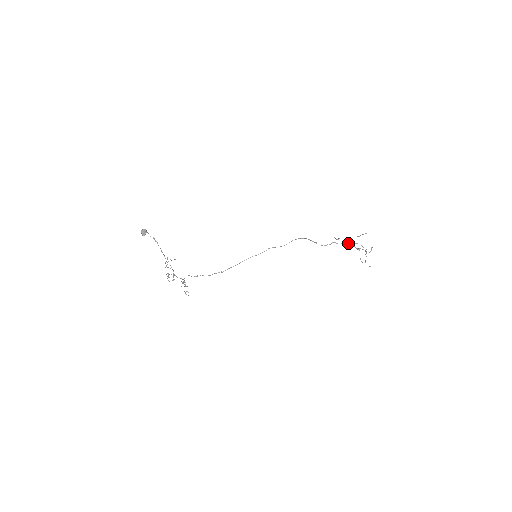
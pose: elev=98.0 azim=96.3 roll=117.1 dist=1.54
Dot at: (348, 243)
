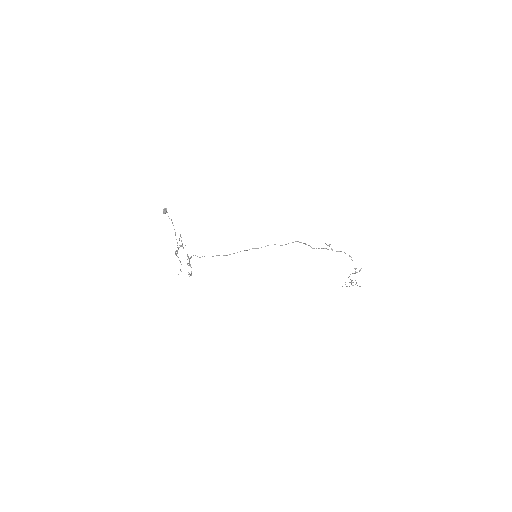
Dot at: (338, 251)
